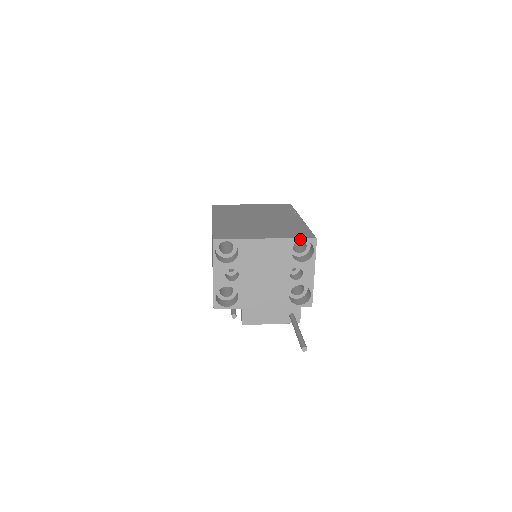
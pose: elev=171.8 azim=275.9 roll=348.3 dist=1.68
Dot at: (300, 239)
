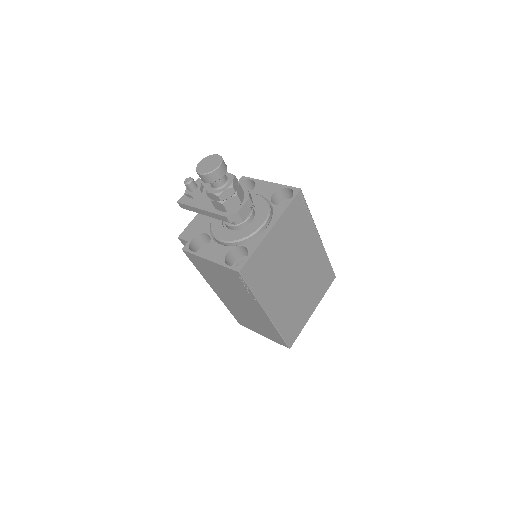
Dot at: (328, 287)
